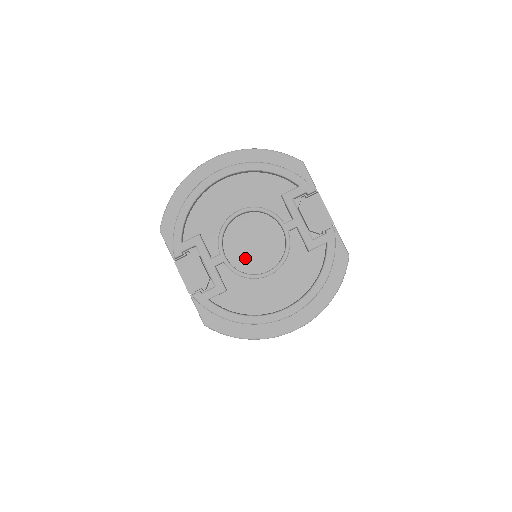
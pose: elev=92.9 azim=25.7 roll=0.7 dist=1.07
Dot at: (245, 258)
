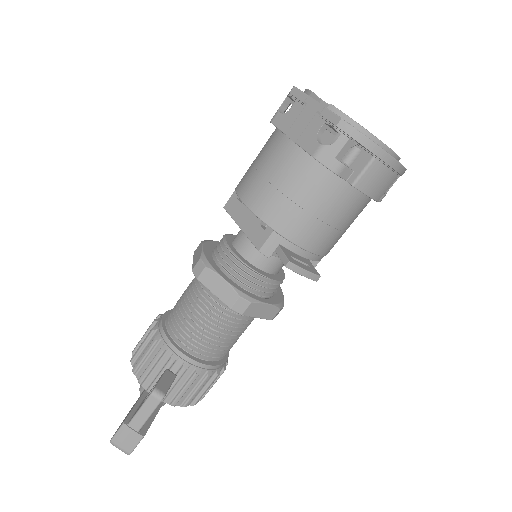
Dot at: occluded
